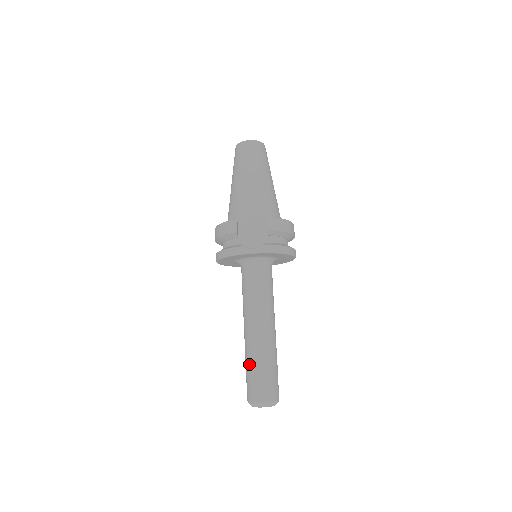
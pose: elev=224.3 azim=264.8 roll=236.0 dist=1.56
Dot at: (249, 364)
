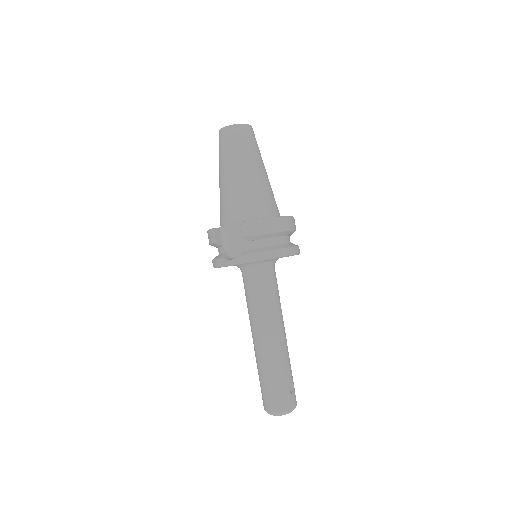
Dot at: (258, 372)
